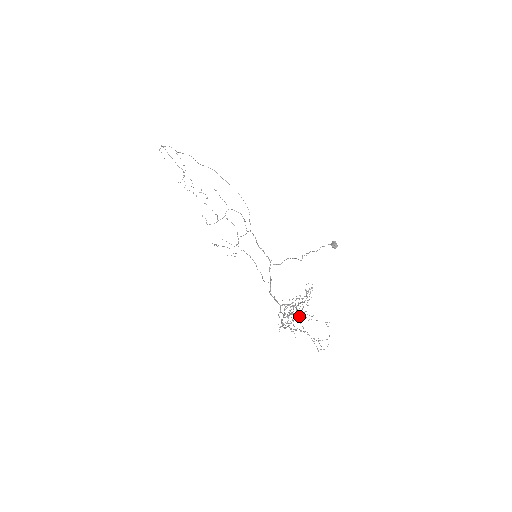
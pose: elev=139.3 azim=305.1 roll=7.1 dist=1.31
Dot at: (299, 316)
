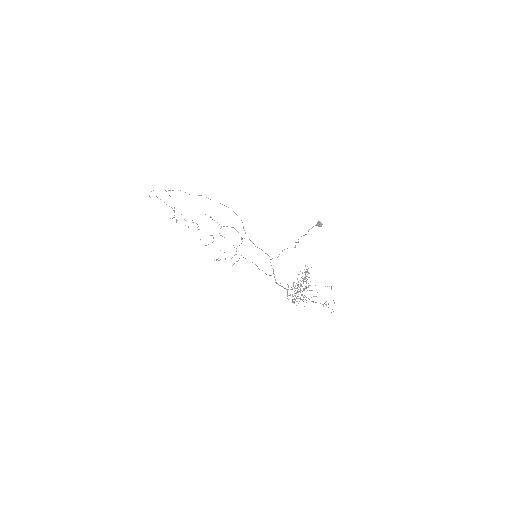
Dot at: (306, 287)
